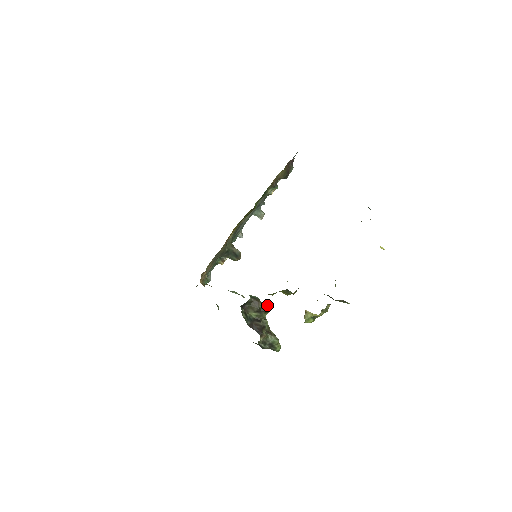
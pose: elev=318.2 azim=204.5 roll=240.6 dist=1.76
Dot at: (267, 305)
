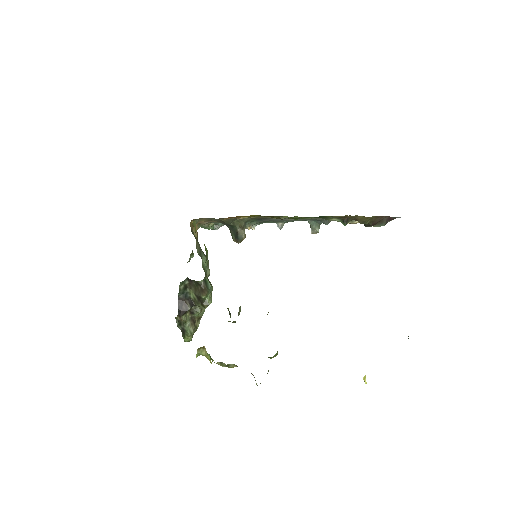
Dot at: occluded
